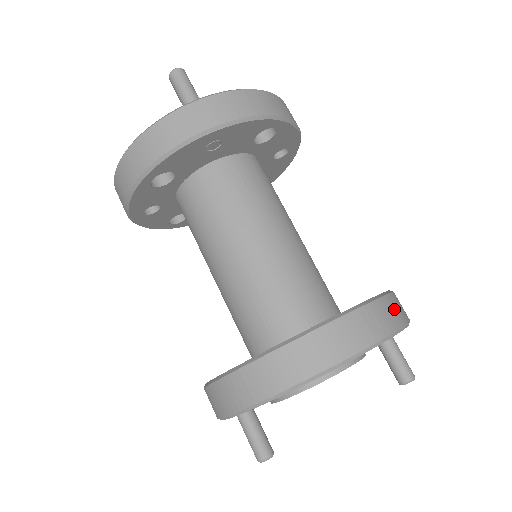
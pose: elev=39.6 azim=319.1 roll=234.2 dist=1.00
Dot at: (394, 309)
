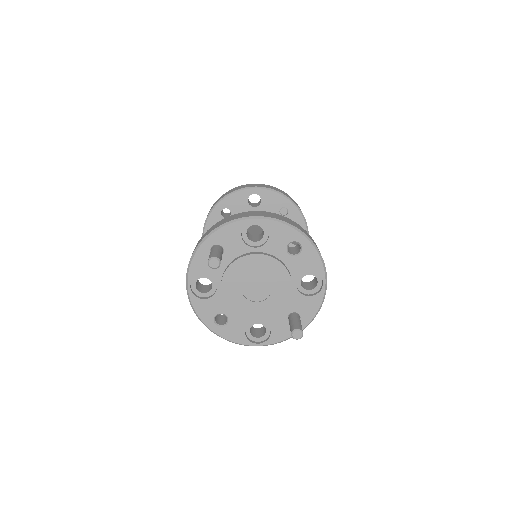
Dot at: occluded
